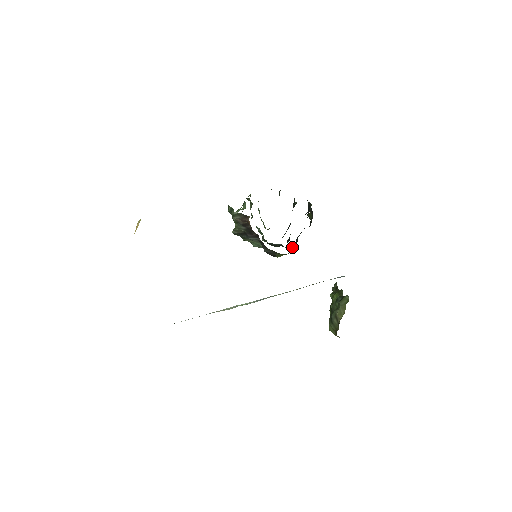
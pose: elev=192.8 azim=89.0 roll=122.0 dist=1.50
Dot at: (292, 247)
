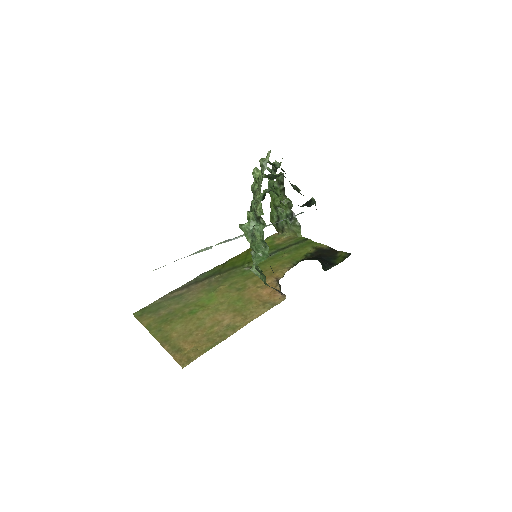
Dot at: occluded
